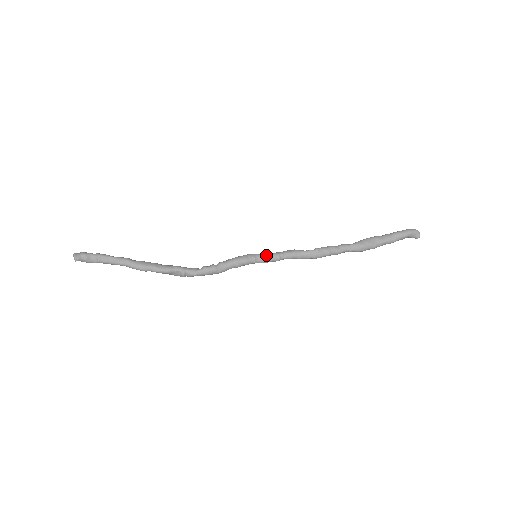
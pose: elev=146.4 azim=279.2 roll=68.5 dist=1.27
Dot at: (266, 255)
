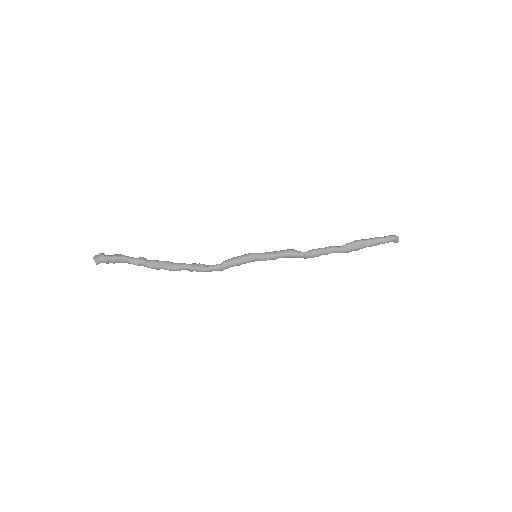
Dot at: (265, 256)
